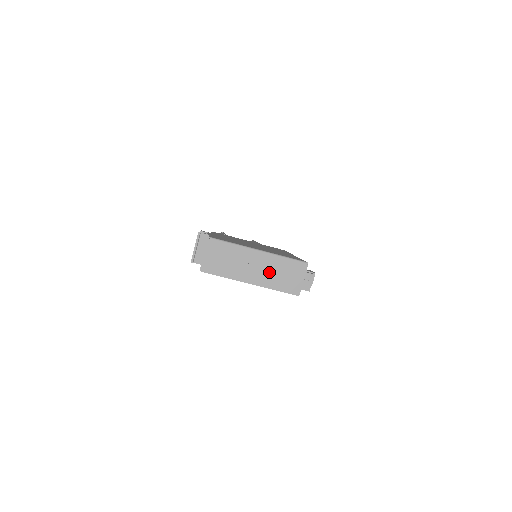
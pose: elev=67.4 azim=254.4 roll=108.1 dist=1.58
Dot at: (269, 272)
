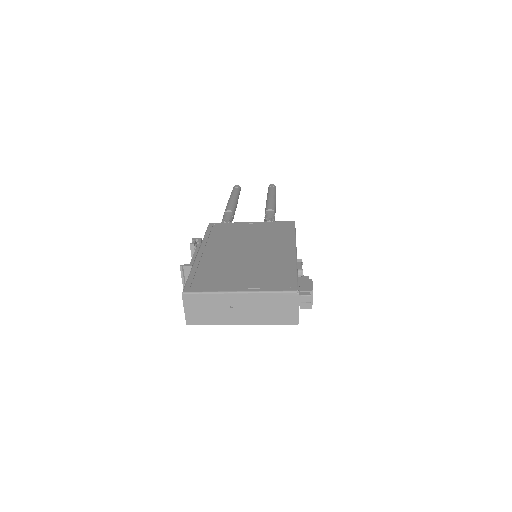
Dot at: (258, 310)
